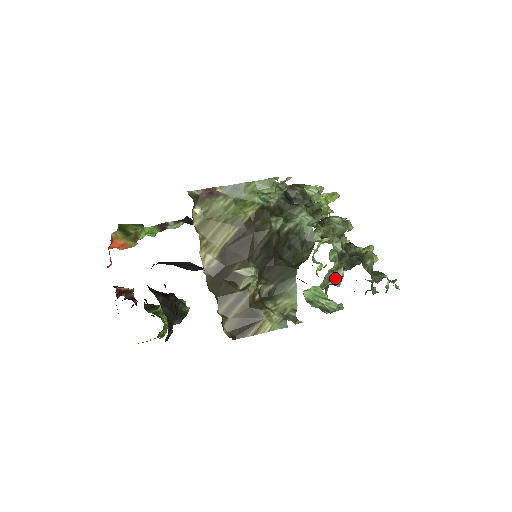
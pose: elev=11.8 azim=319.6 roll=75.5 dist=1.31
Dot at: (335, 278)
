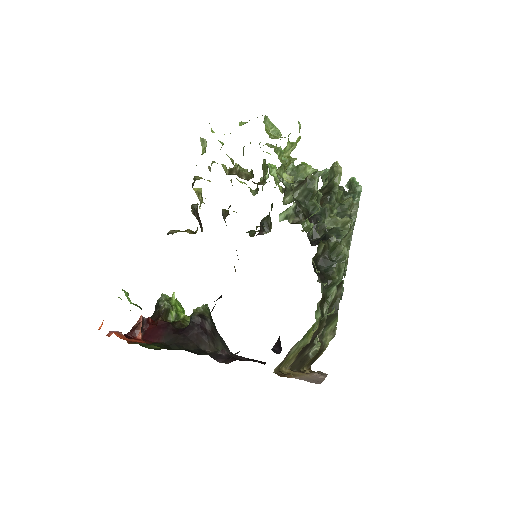
Dot at: occluded
